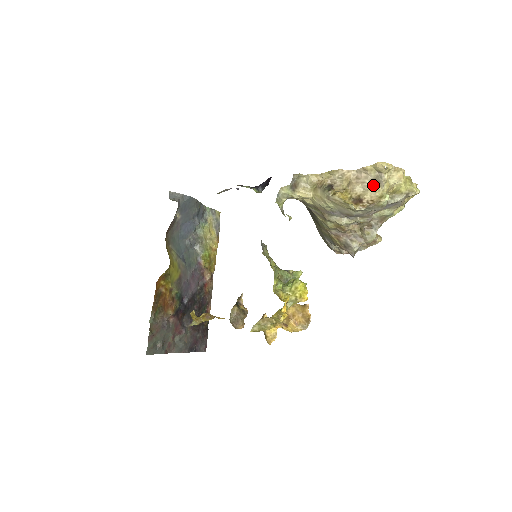
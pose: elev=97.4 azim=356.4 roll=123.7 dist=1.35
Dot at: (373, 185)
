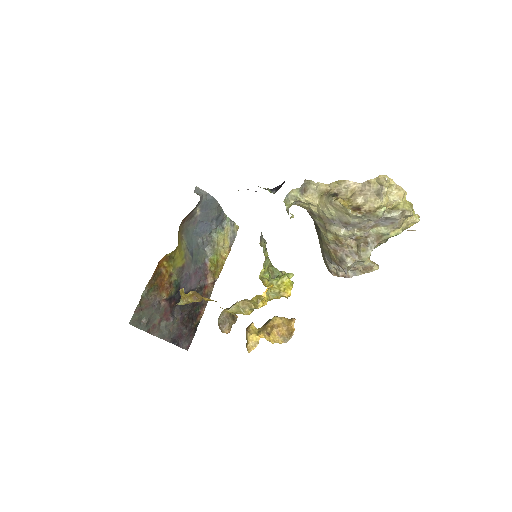
Dot at: (373, 197)
